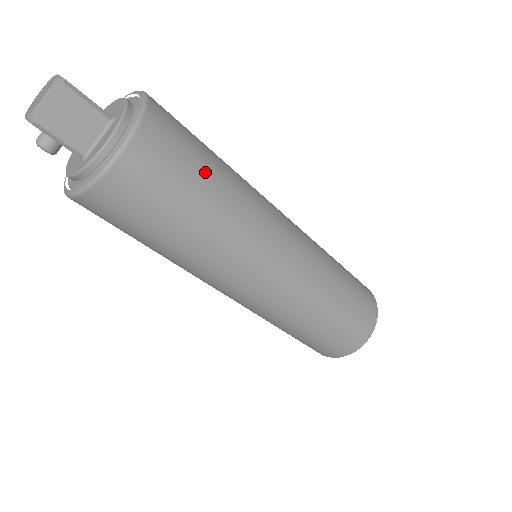
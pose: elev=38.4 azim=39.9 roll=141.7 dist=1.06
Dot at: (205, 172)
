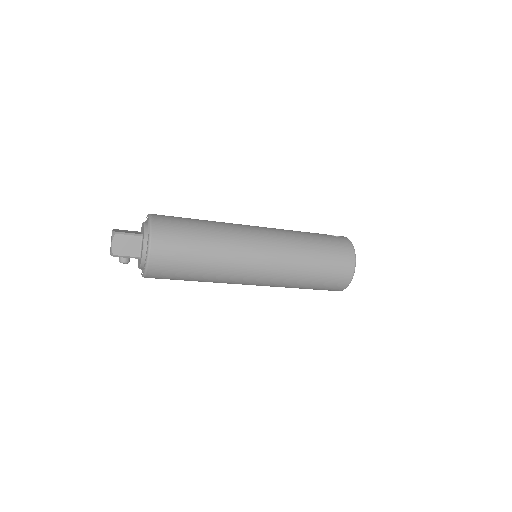
Dot at: (193, 234)
